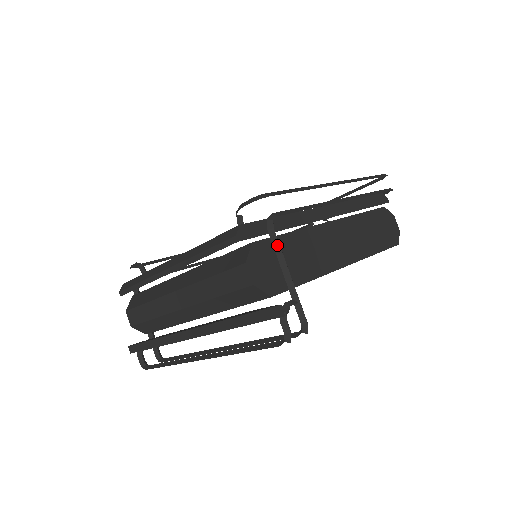
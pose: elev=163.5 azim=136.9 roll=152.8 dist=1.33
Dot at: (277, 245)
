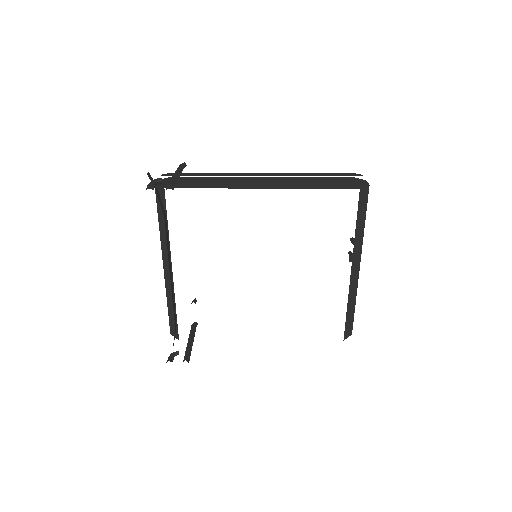
Dot at: (179, 167)
